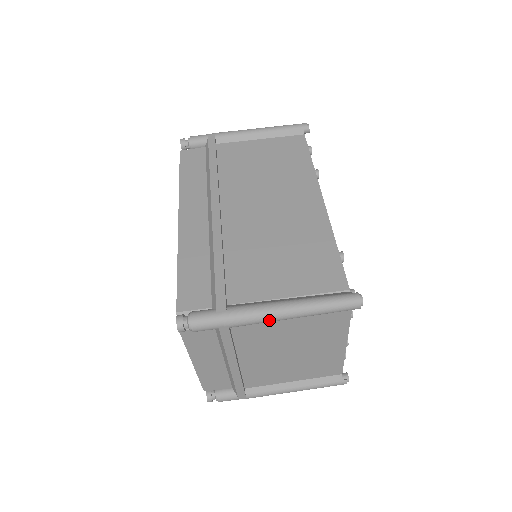
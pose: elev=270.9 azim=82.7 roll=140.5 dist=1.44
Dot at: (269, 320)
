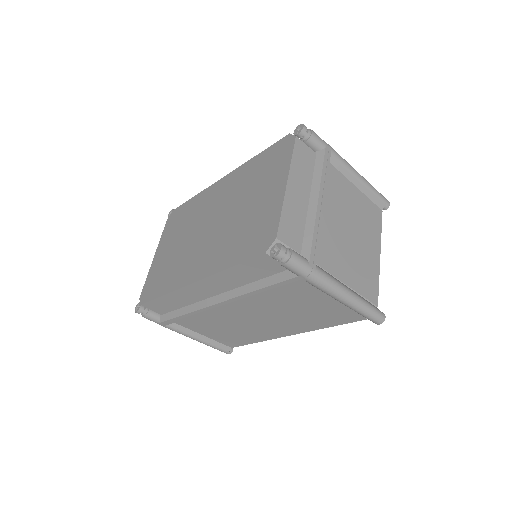
Dot at: occluded
